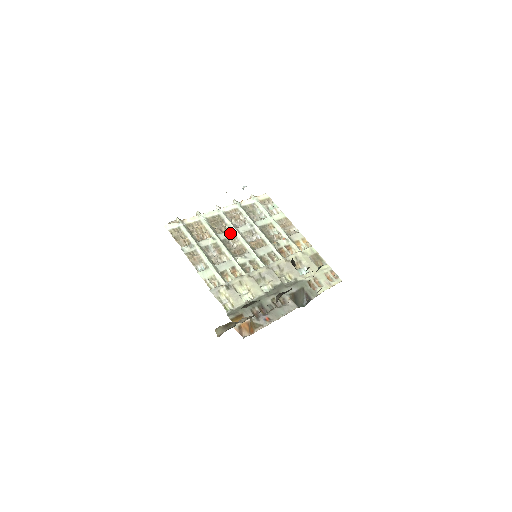
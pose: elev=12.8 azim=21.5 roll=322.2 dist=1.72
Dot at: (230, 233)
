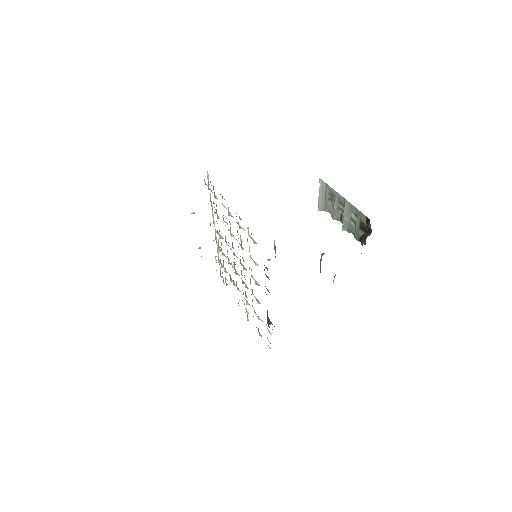
Dot at: occluded
